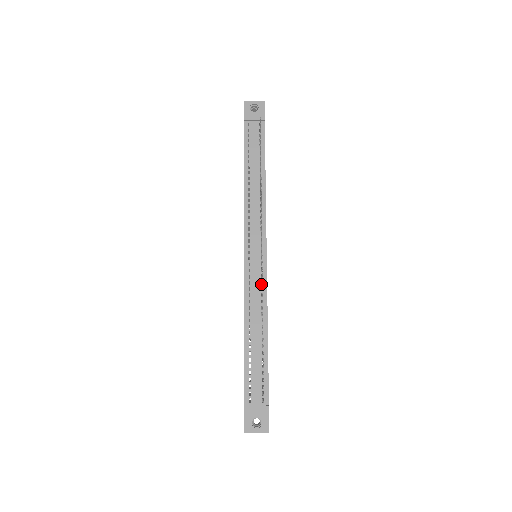
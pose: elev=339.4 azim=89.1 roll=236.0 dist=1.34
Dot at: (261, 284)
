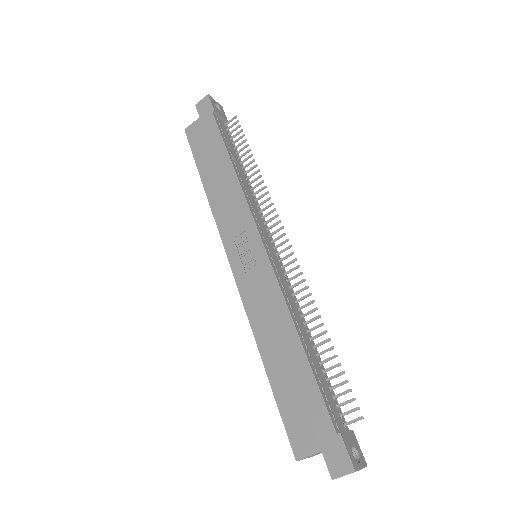
Dot at: (286, 283)
